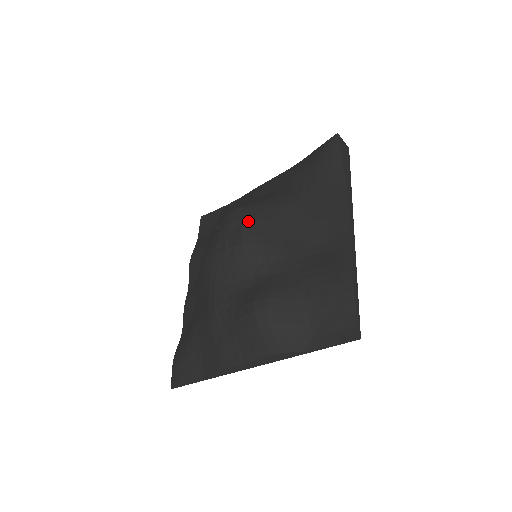
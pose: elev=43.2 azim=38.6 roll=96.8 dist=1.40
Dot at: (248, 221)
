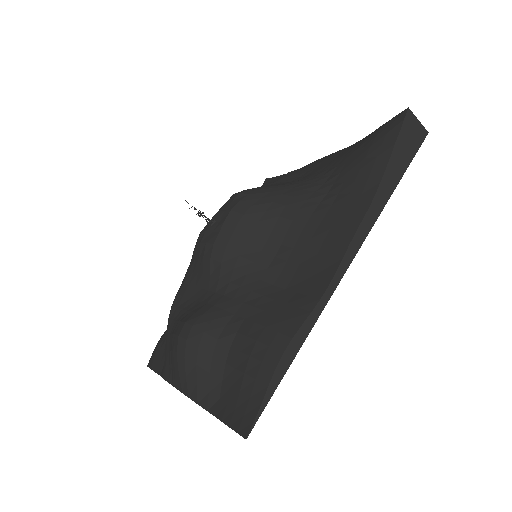
Dot at: (234, 215)
